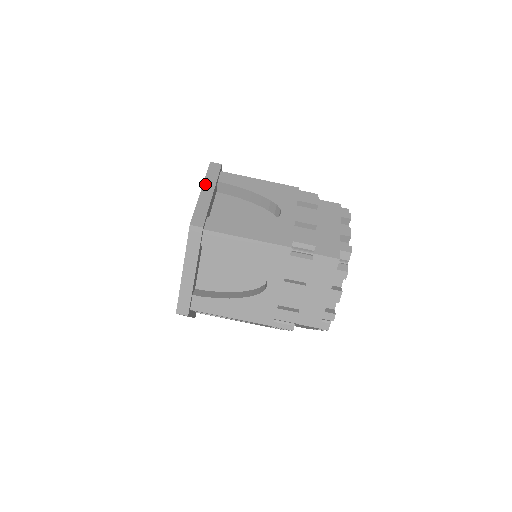
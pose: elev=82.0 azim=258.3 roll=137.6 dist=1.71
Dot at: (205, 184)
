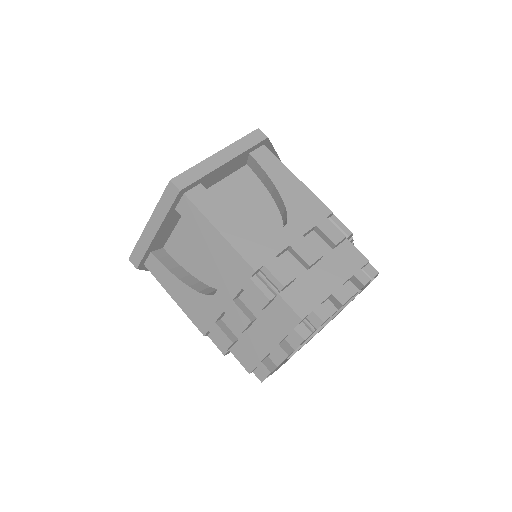
Dot at: occluded
